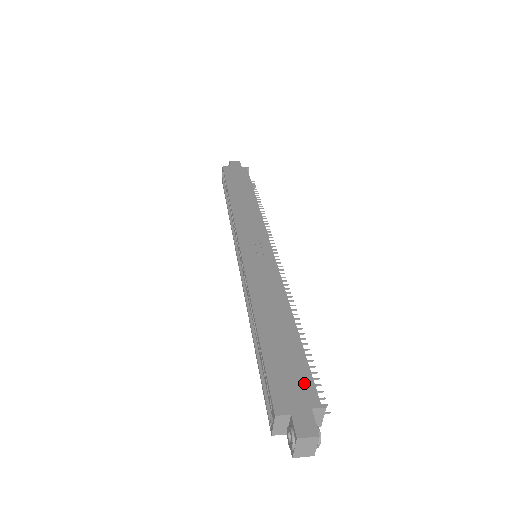
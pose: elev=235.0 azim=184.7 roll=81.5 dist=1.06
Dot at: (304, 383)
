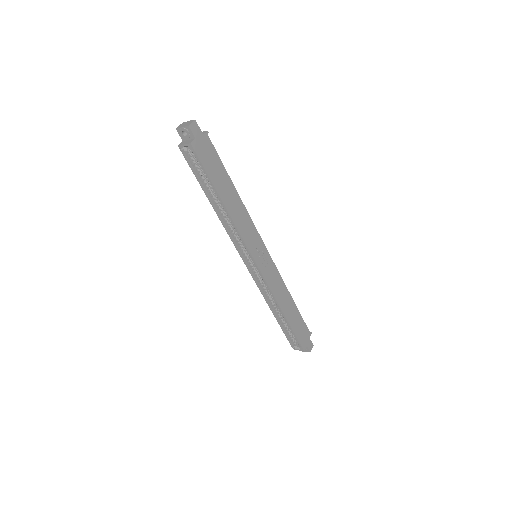
Dot at: (305, 330)
